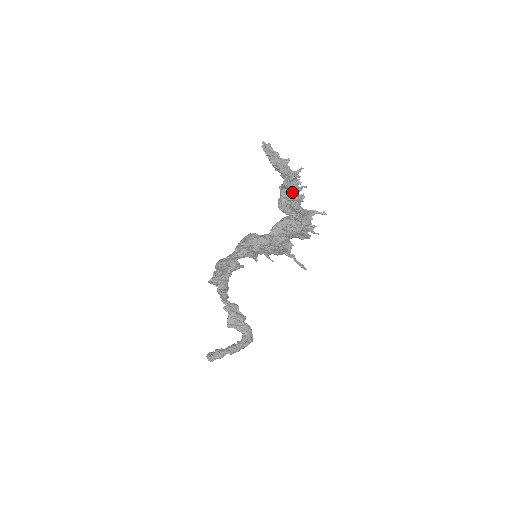
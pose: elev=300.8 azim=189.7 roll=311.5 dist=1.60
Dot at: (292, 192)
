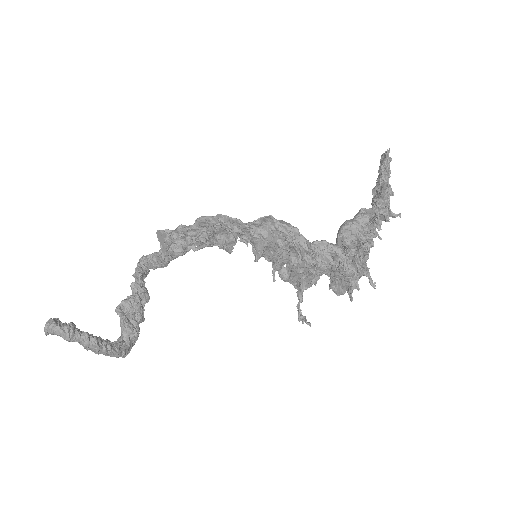
Dot at: (378, 225)
